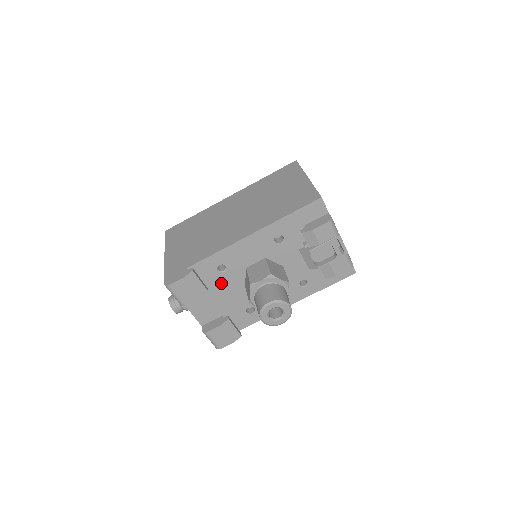
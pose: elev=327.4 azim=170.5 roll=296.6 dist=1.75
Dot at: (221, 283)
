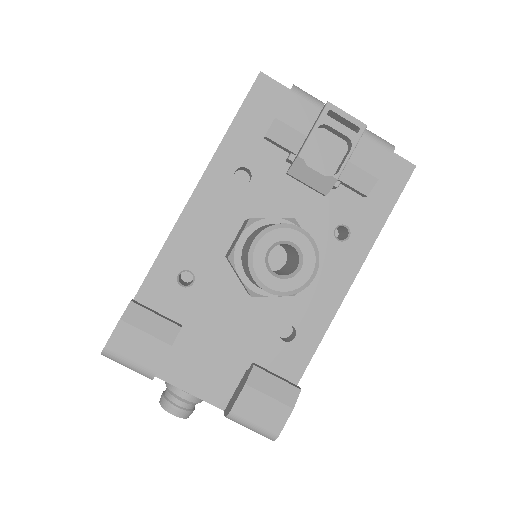
Dot at: (203, 307)
